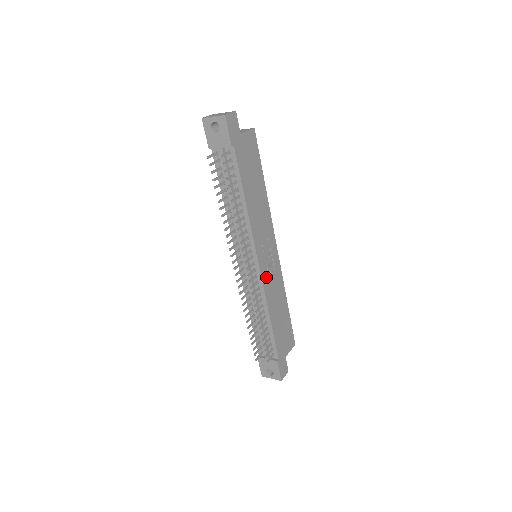
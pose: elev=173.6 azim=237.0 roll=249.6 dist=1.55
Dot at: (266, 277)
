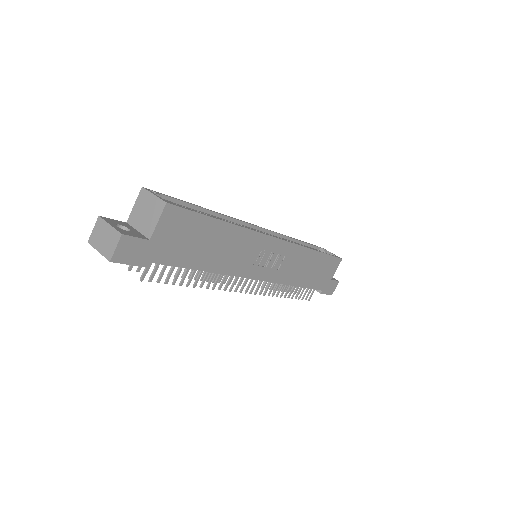
Dot at: (275, 274)
